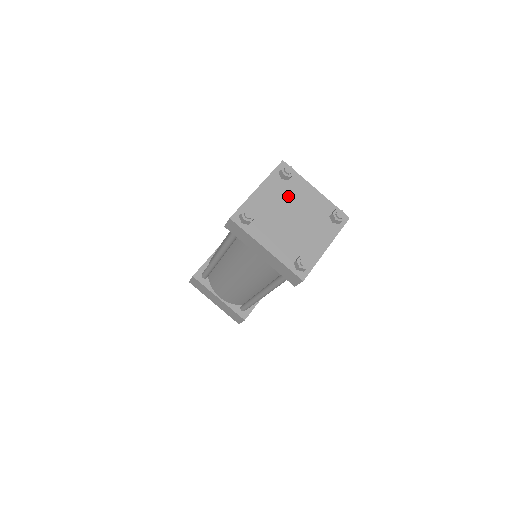
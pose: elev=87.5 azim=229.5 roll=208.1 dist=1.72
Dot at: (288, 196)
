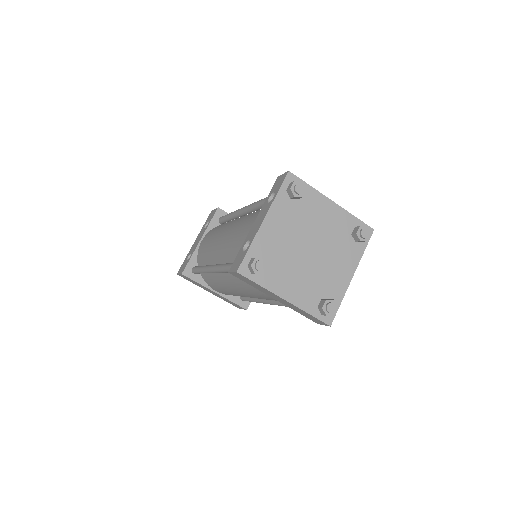
Dot at: (301, 221)
